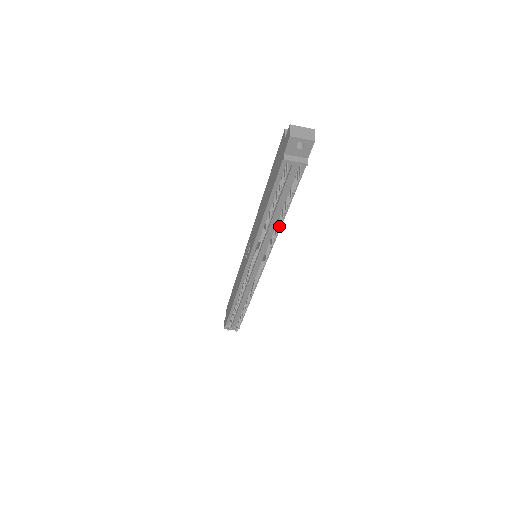
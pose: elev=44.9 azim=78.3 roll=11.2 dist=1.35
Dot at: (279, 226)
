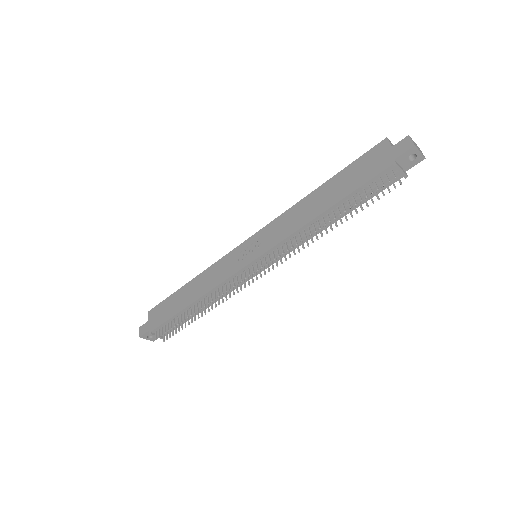
Dot at: (332, 228)
